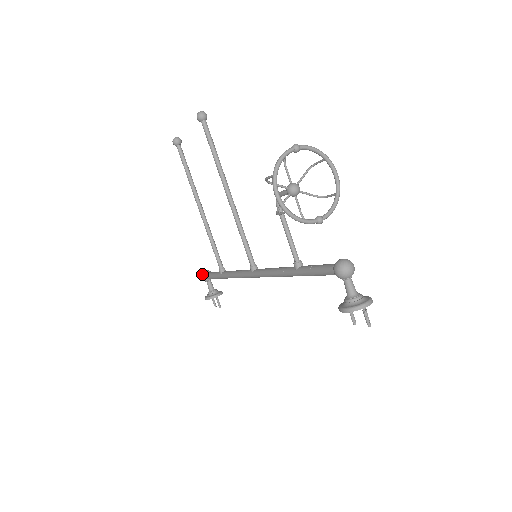
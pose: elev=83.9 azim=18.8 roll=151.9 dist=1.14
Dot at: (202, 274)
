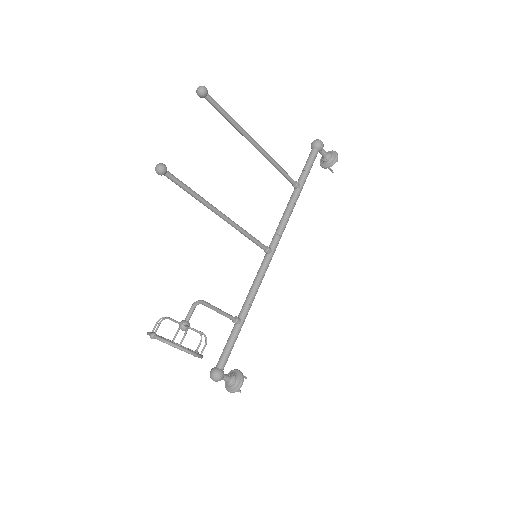
Dot at: occluded
